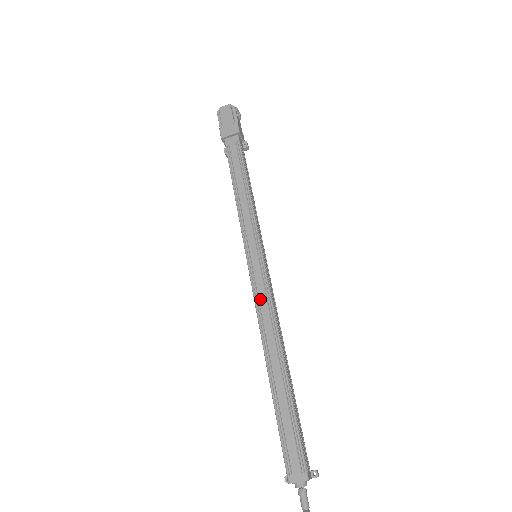
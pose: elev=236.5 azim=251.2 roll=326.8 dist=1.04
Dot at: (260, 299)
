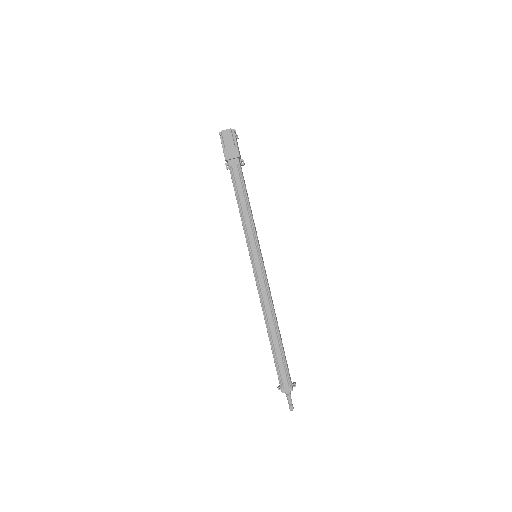
Dot at: (261, 288)
